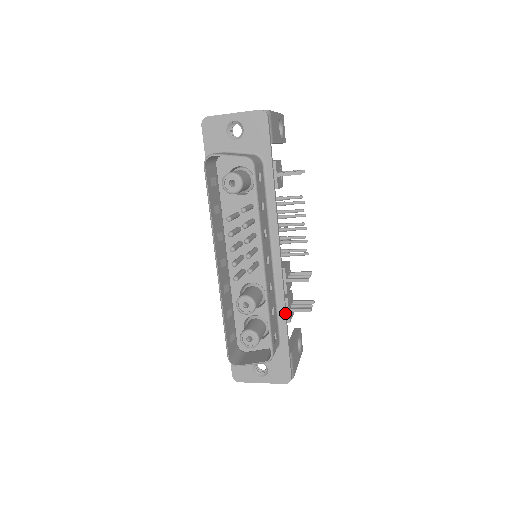
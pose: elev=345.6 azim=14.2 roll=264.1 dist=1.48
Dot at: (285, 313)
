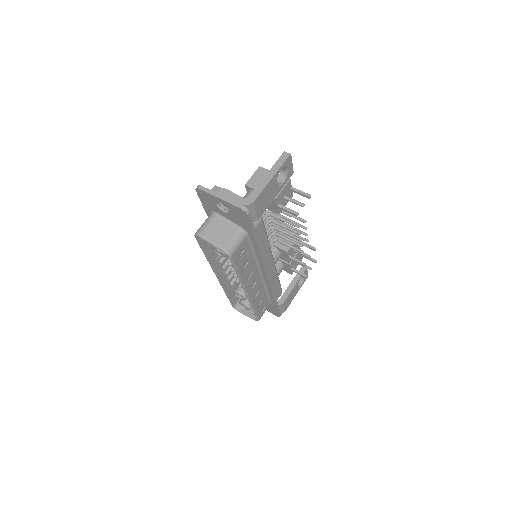
Dot at: (273, 296)
